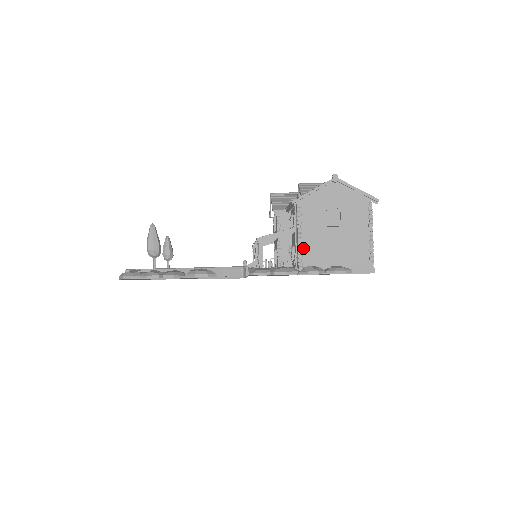
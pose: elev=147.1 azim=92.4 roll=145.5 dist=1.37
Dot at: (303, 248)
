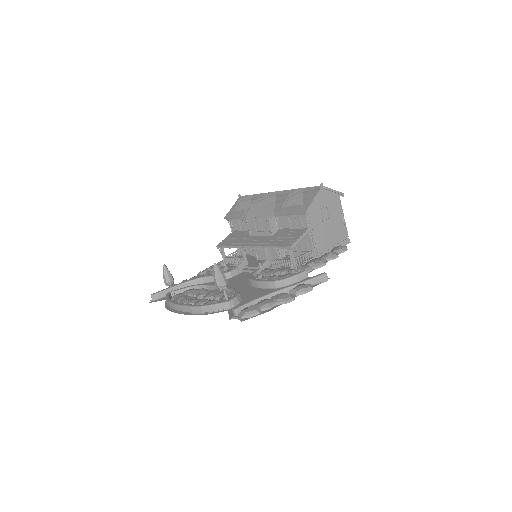
Dot at: (316, 242)
